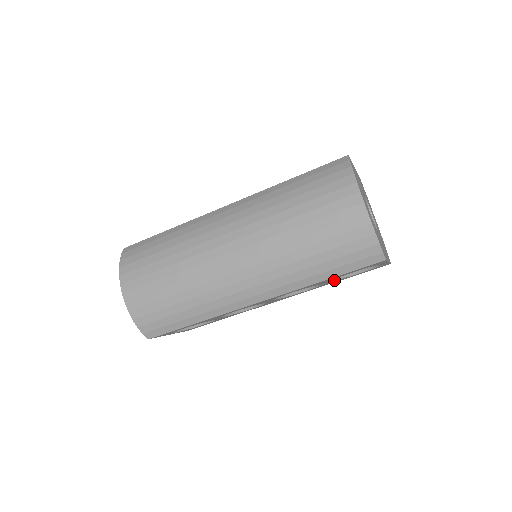
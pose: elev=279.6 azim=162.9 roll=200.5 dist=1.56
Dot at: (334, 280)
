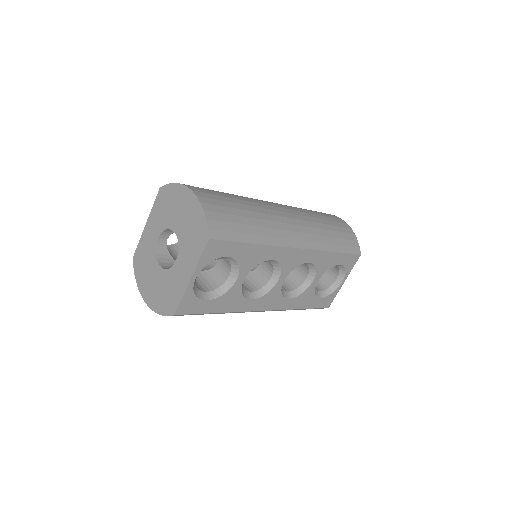
Dot at: (315, 286)
